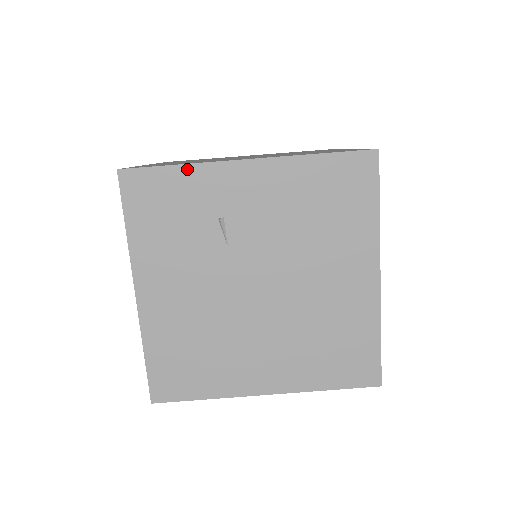
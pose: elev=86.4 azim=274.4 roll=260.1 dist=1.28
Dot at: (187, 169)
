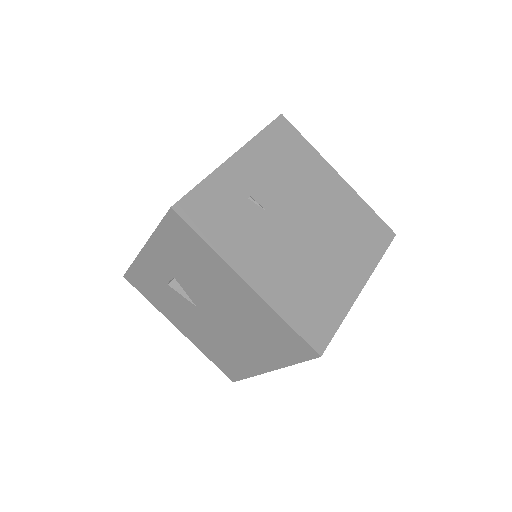
Dot at: (209, 180)
